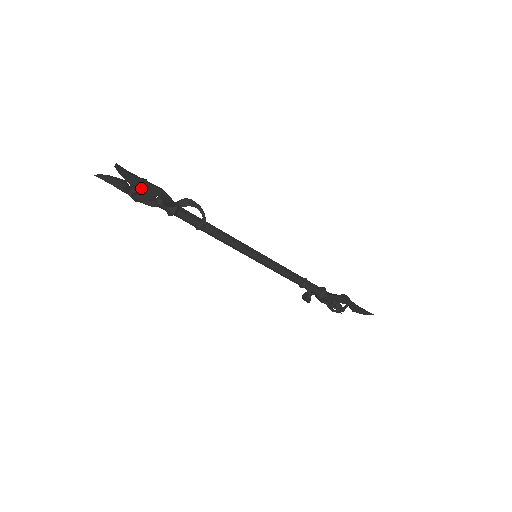
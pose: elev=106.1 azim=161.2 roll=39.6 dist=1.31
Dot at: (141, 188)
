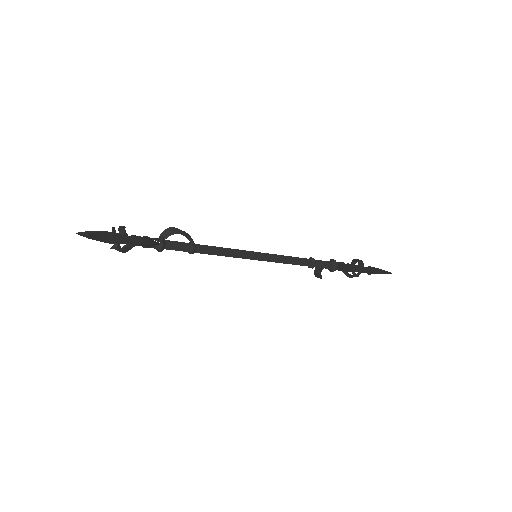
Dot at: occluded
